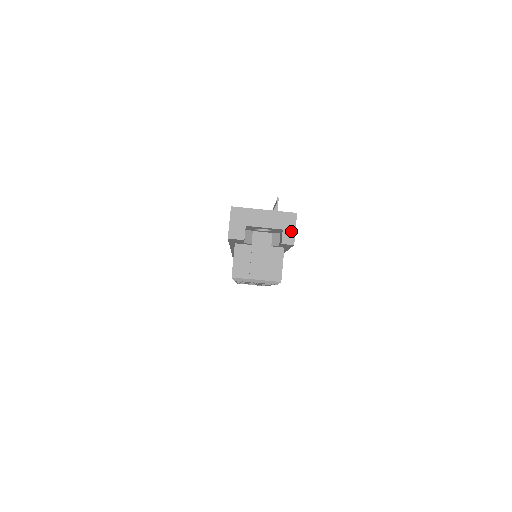
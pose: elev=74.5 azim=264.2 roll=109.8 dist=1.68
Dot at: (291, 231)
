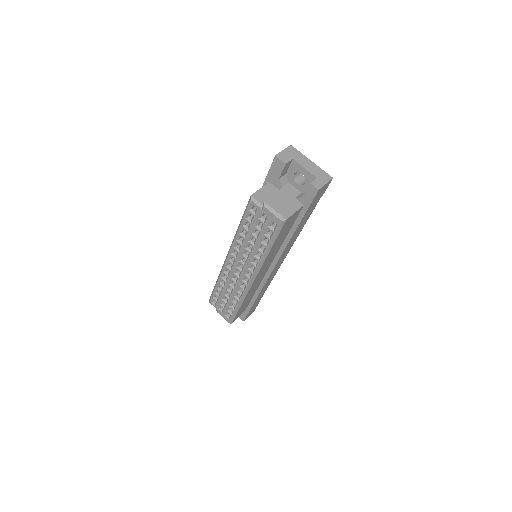
Dot at: (322, 182)
